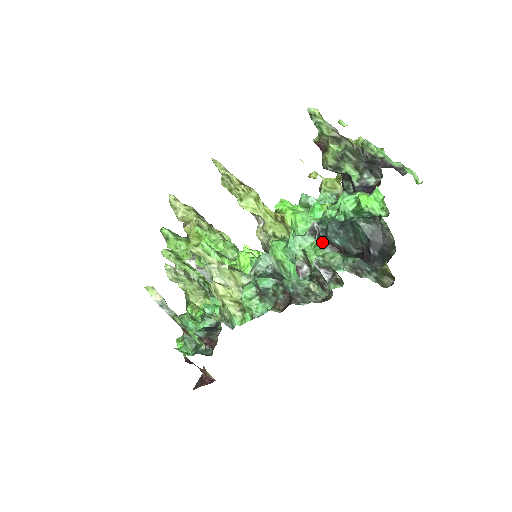
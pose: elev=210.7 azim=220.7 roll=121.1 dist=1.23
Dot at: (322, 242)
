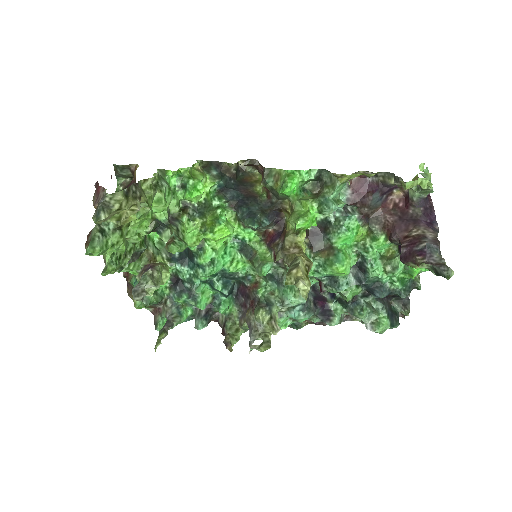
Dot at: occluded
